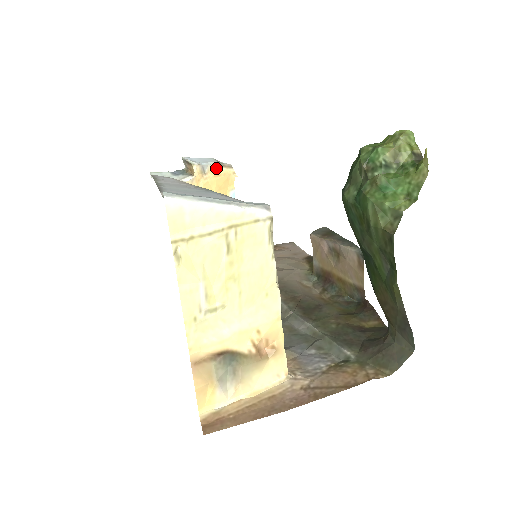
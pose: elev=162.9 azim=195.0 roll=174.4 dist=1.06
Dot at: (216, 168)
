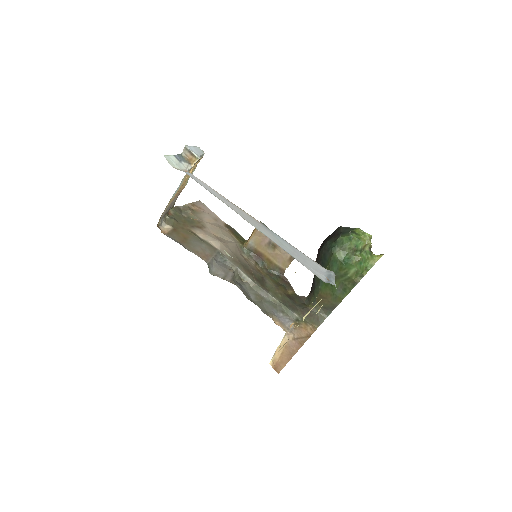
Dot at: (201, 157)
